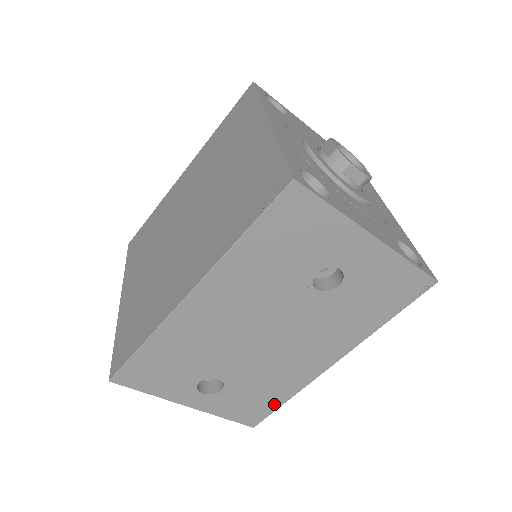
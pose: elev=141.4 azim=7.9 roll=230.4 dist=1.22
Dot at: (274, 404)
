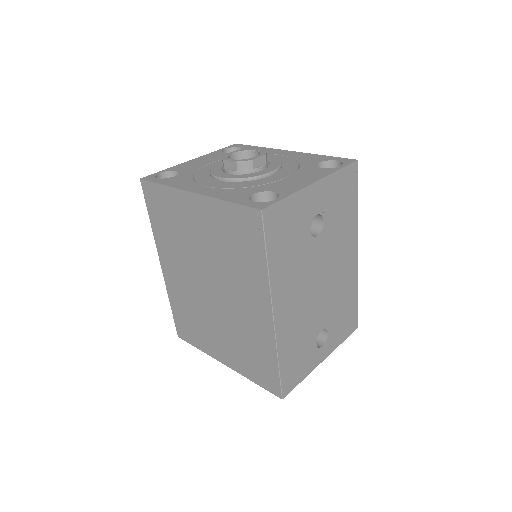
Dot at: (354, 306)
